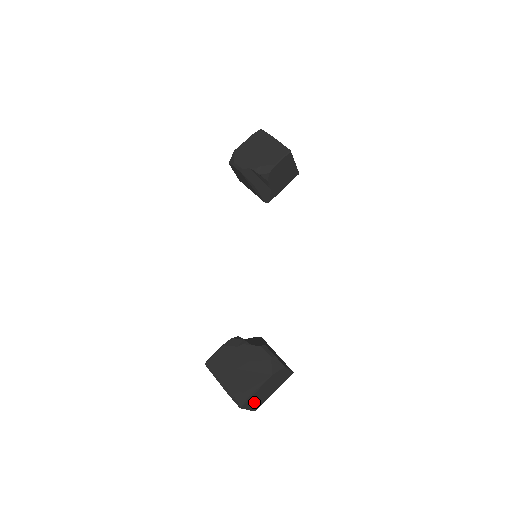
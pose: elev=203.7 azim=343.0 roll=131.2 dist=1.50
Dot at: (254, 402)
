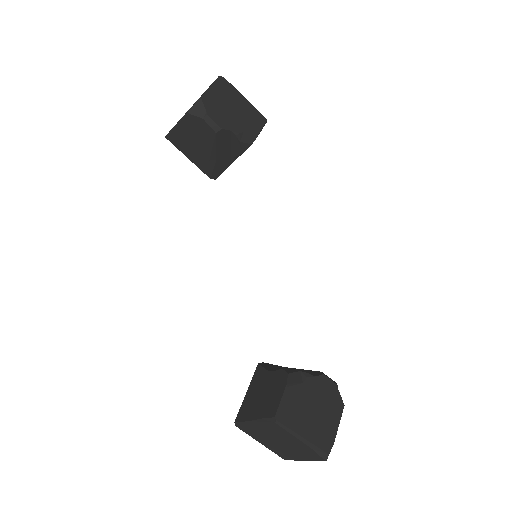
Dot at: occluded
